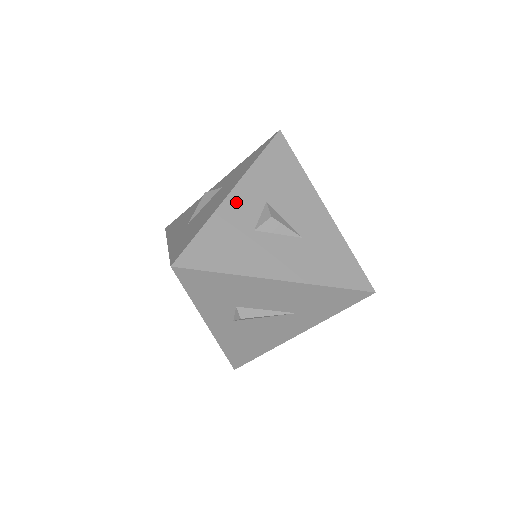
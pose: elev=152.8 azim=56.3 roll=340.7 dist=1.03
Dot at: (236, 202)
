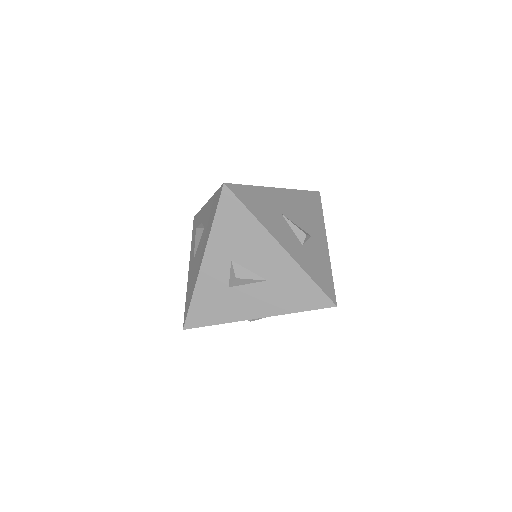
Dot at: (209, 269)
